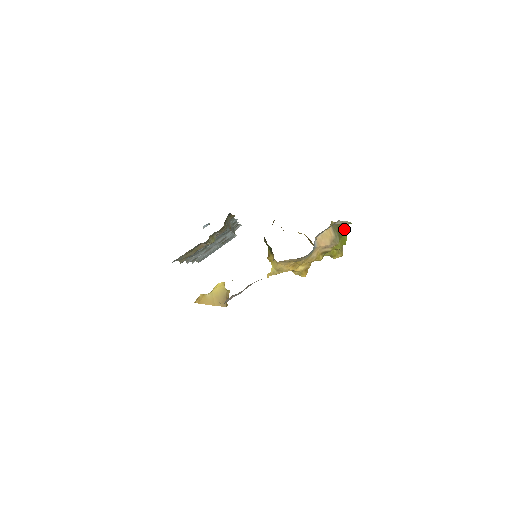
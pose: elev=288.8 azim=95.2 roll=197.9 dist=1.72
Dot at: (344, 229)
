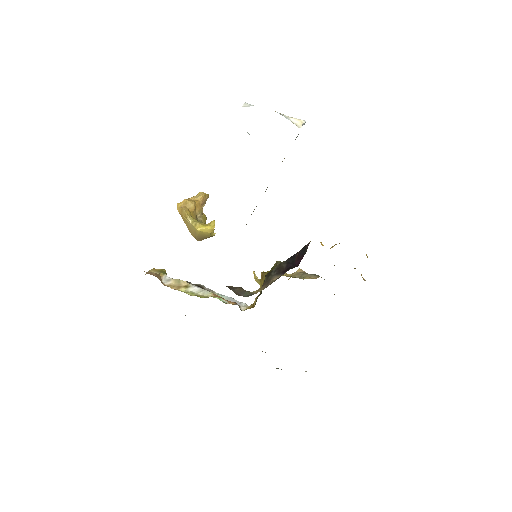
Dot at: occluded
